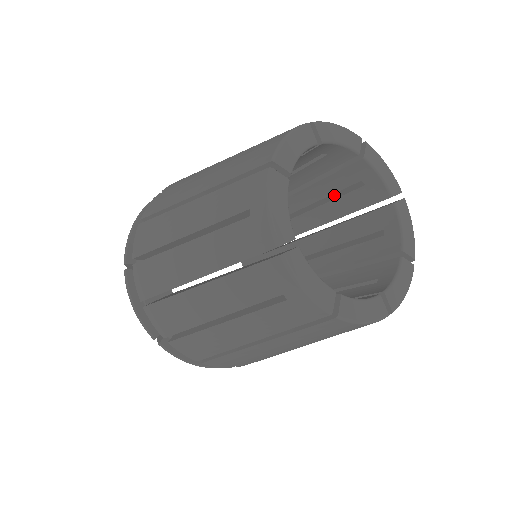
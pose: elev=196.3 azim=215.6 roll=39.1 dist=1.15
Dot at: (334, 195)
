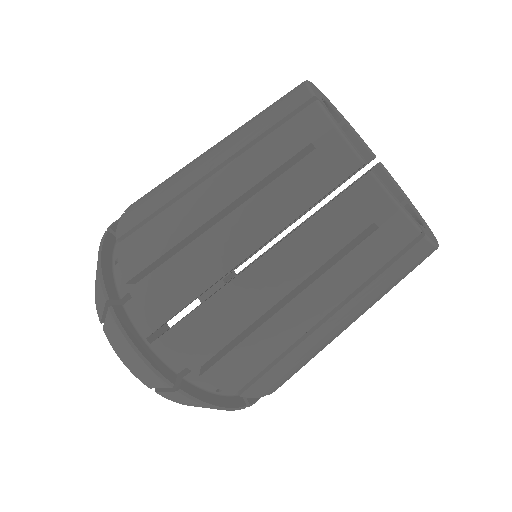
Dot at: occluded
